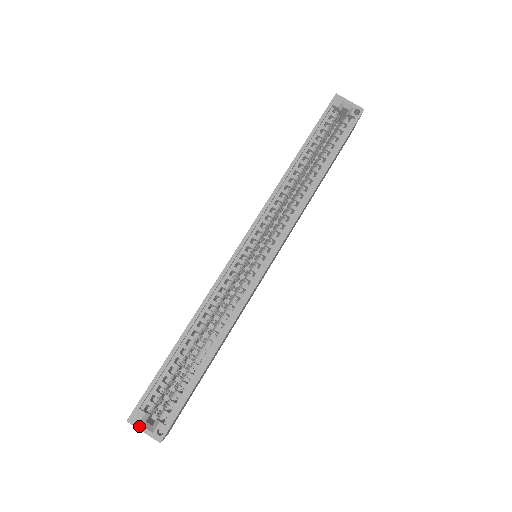
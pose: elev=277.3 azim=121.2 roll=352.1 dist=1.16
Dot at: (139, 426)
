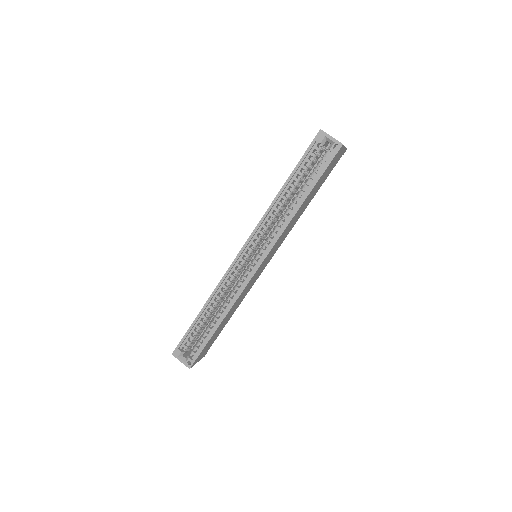
Dot at: (178, 358)
